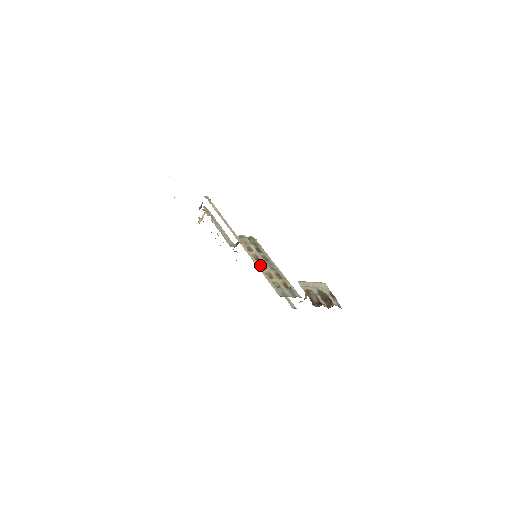
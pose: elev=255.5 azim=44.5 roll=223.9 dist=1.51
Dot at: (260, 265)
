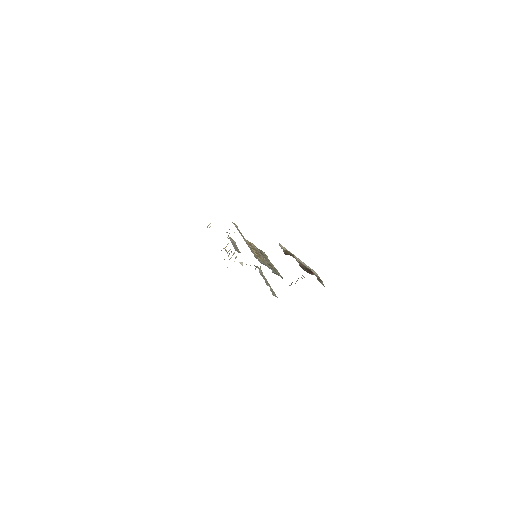
Dot at: occluded
